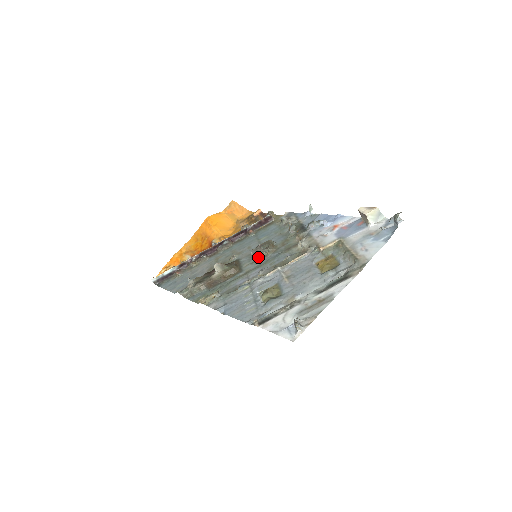
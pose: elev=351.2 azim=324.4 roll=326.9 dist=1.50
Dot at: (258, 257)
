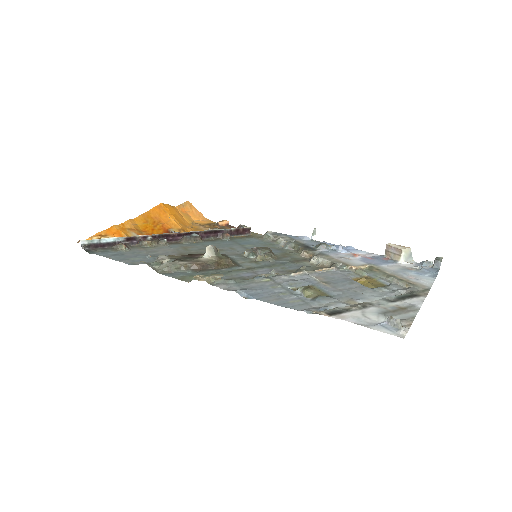
Dot at: (258, 258)
